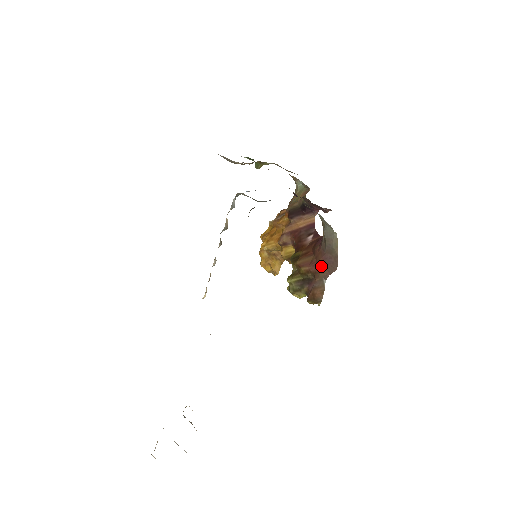
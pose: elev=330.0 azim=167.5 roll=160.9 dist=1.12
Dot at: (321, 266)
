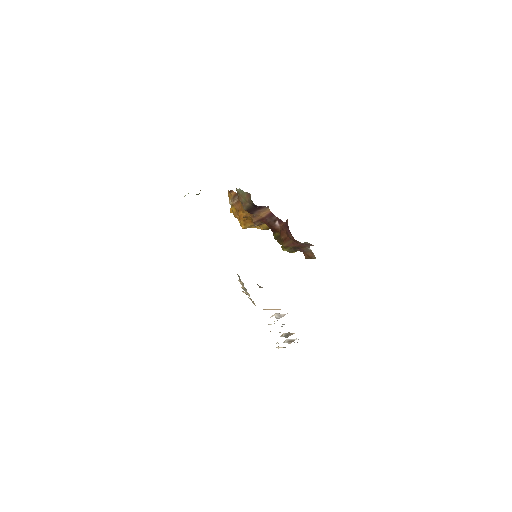
Dot at: (302, 245)
